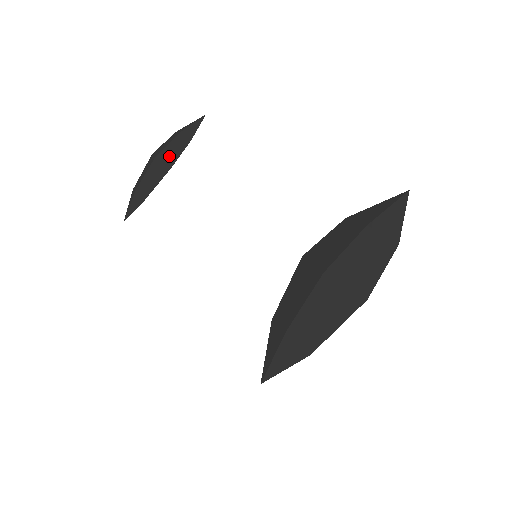
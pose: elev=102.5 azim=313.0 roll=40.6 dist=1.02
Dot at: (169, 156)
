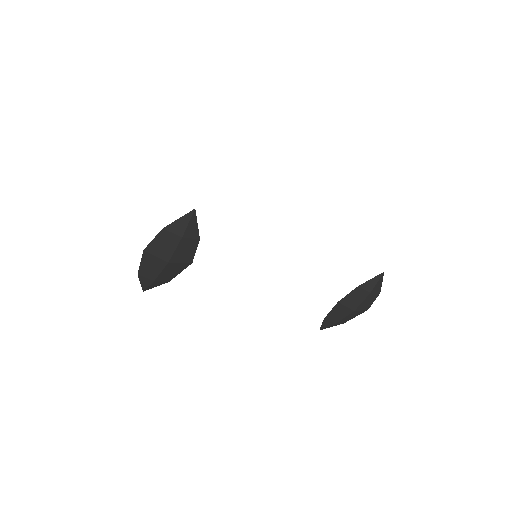
Dot at: (184, 257)
